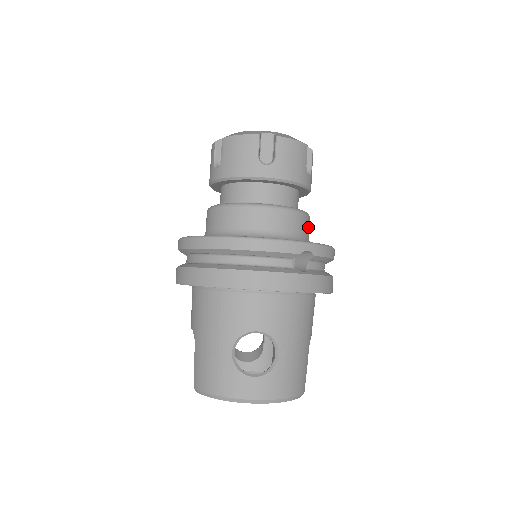
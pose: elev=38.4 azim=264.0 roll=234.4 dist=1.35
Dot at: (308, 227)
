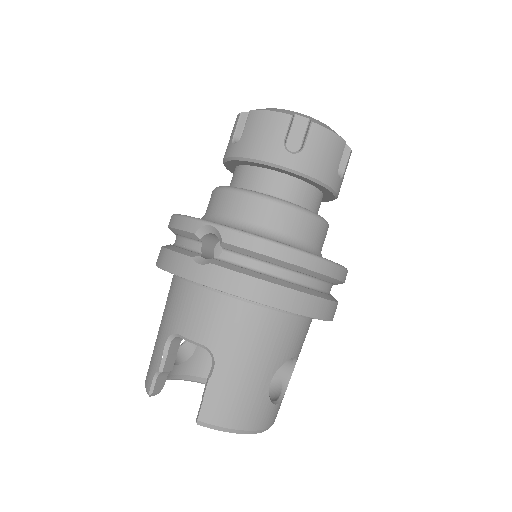
Dot at: occluded
